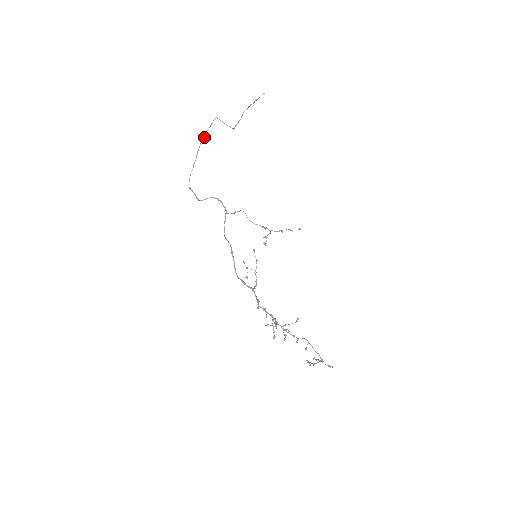
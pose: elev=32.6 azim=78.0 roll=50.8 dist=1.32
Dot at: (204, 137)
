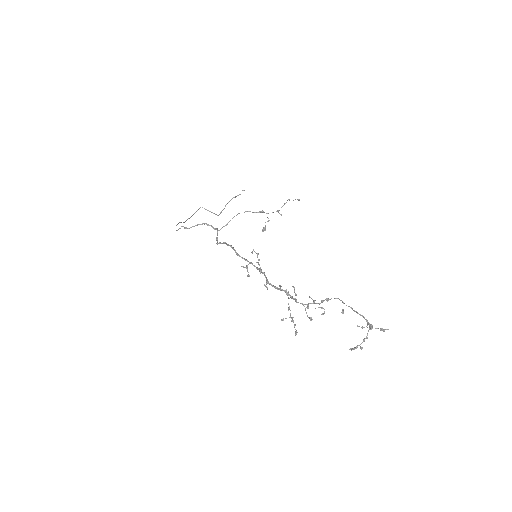
Dot at: (190, 217)
